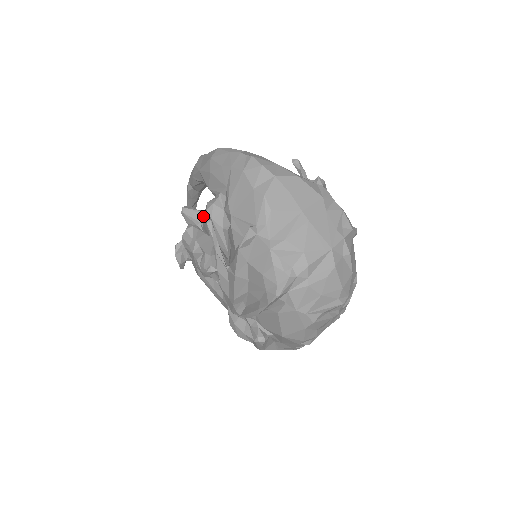
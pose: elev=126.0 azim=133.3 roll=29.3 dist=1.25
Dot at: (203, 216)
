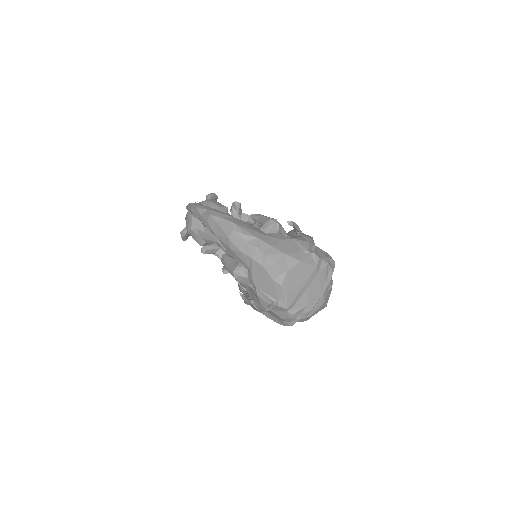
Dot at: (217, 249)
